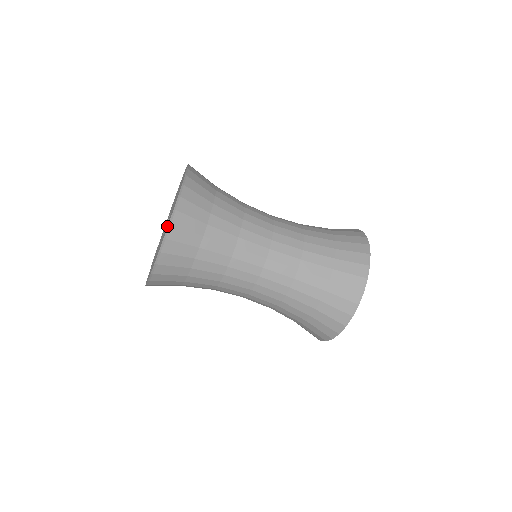
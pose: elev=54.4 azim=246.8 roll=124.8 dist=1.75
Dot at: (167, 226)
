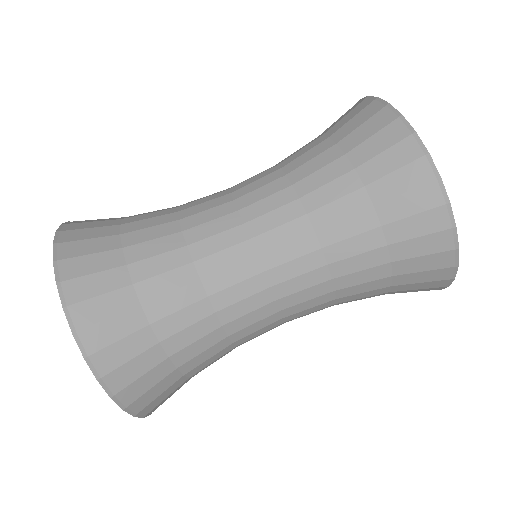
Dot at: occluded
